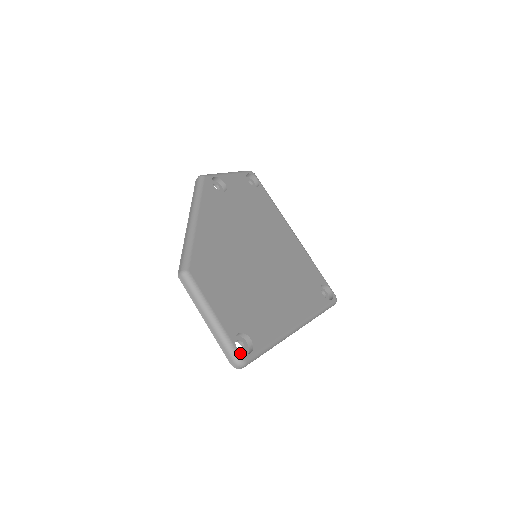
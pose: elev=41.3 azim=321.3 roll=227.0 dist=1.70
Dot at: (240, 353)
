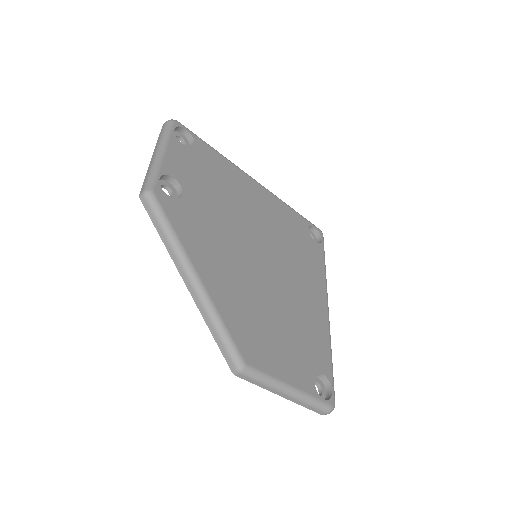
Dot at: (328, 402)
